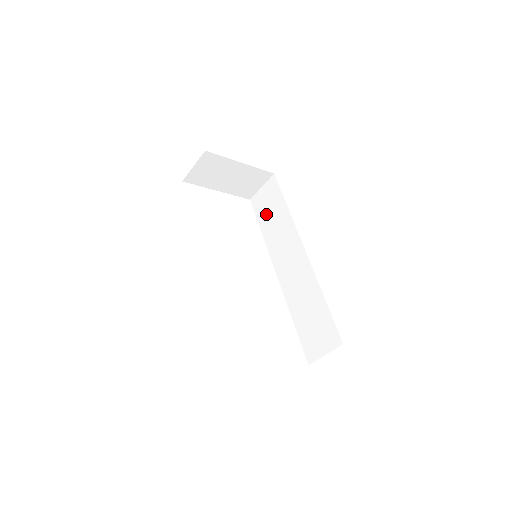
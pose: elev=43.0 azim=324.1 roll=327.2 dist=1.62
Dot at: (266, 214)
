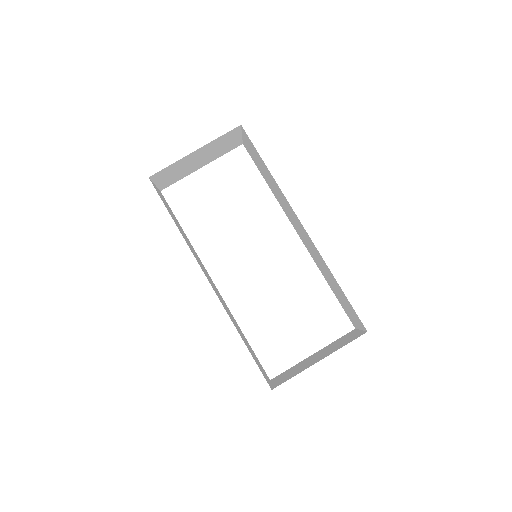
Dot at: (260, 169)
